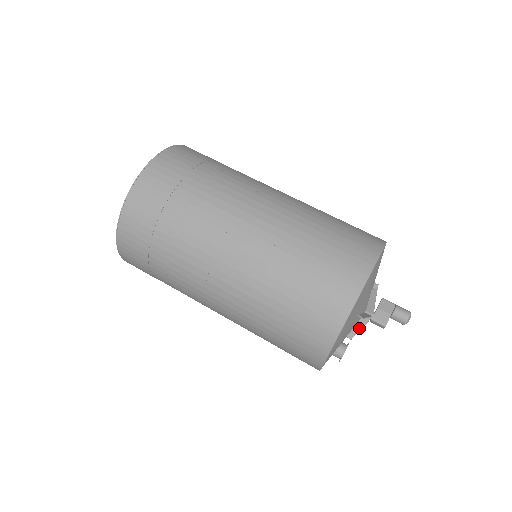
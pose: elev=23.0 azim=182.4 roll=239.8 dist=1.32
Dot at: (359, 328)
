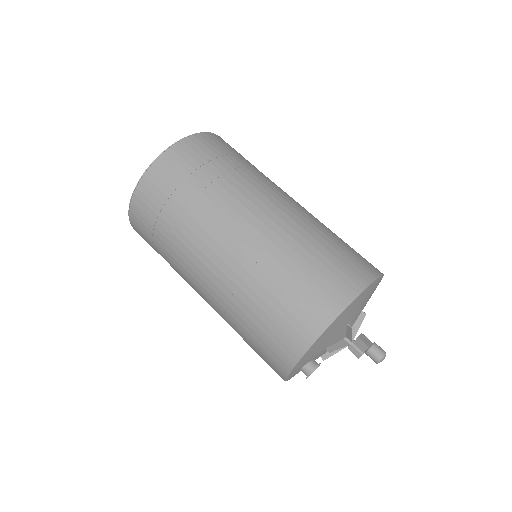
Dot at: (338, 346)
